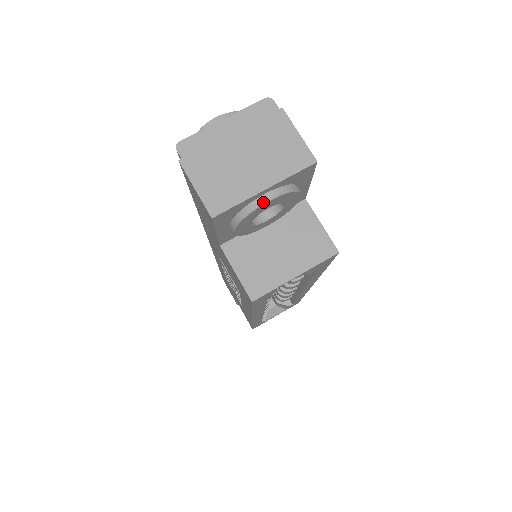
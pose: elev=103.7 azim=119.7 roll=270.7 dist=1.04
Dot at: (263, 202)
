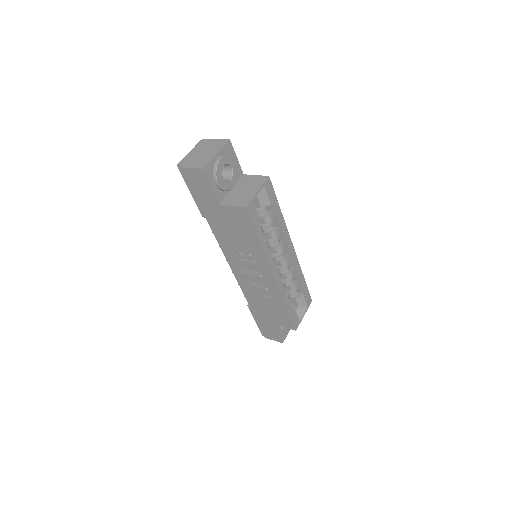
Dot at: (219, 159)
